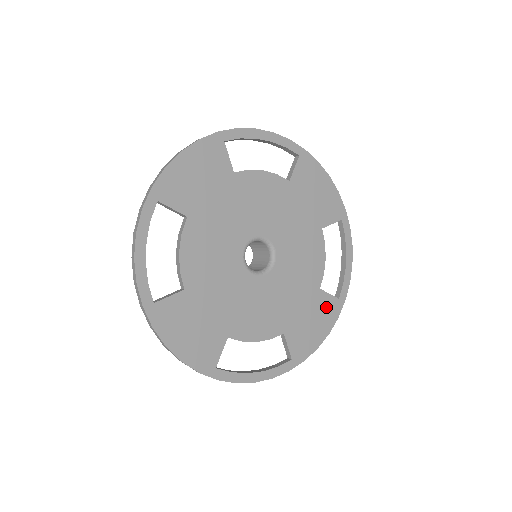
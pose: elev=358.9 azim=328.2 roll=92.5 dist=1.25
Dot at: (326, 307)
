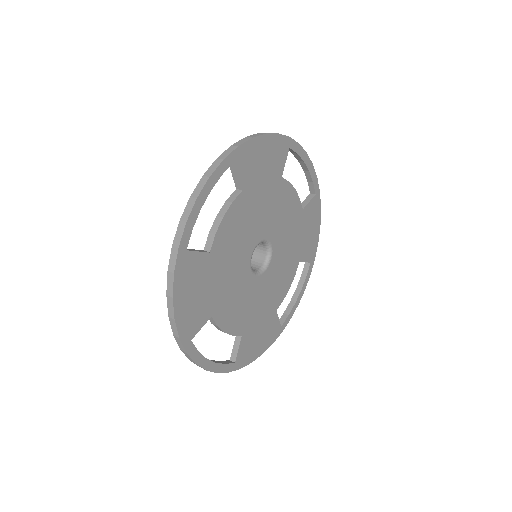
Dot at: (272, 329)
